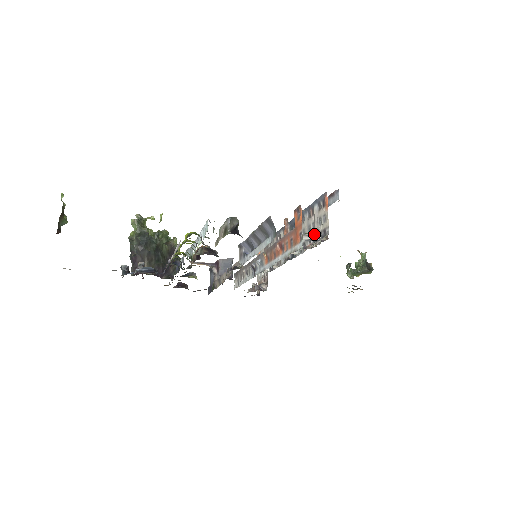
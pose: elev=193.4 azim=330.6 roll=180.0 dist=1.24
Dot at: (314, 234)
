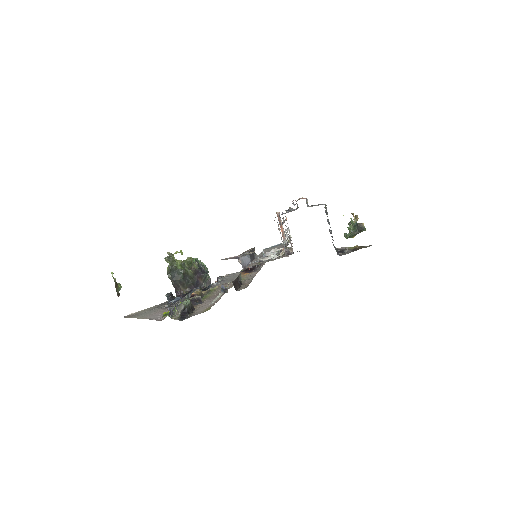
Dot at: occluded
